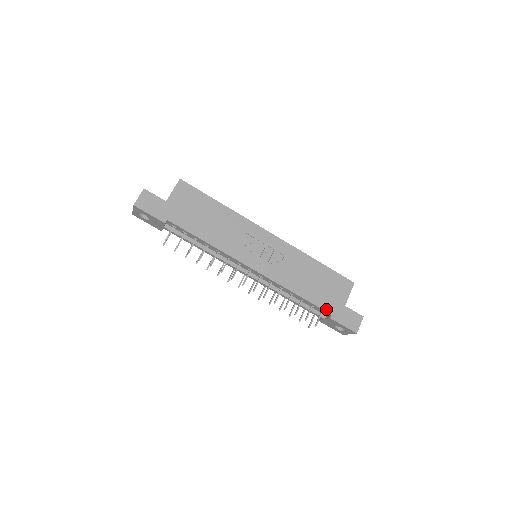
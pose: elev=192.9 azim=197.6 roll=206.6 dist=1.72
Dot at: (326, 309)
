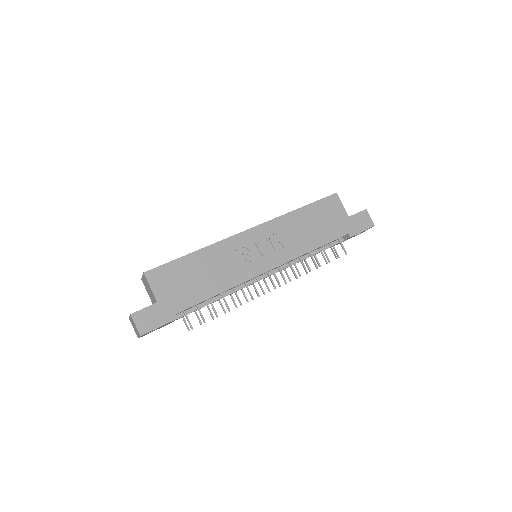
Dot at: (341, 235)
